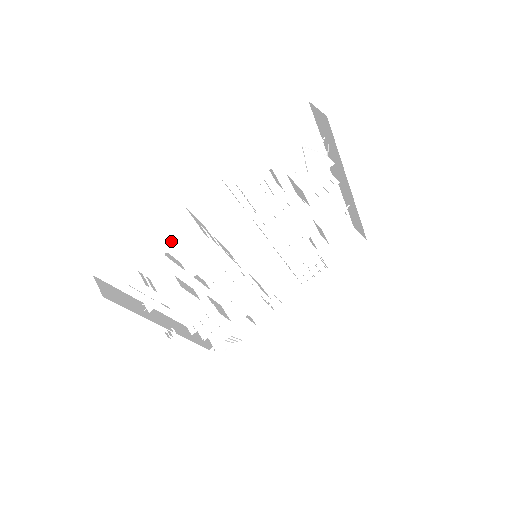
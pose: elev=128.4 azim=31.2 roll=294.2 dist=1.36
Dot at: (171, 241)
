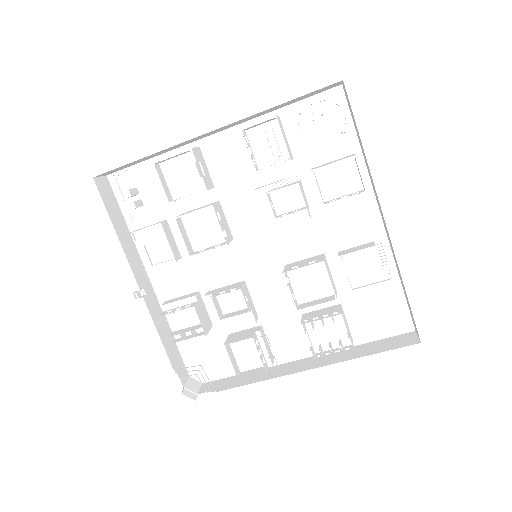
Dot at: occluded
